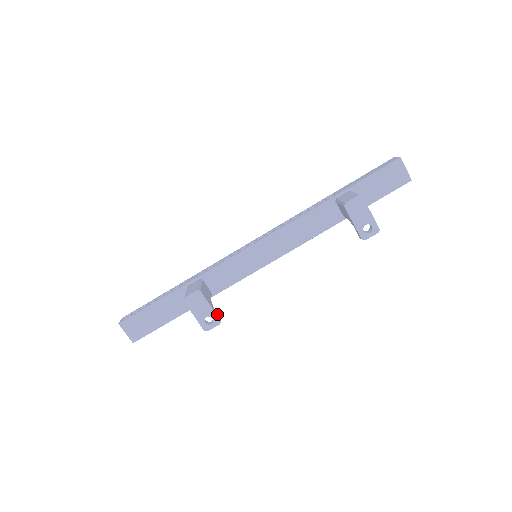
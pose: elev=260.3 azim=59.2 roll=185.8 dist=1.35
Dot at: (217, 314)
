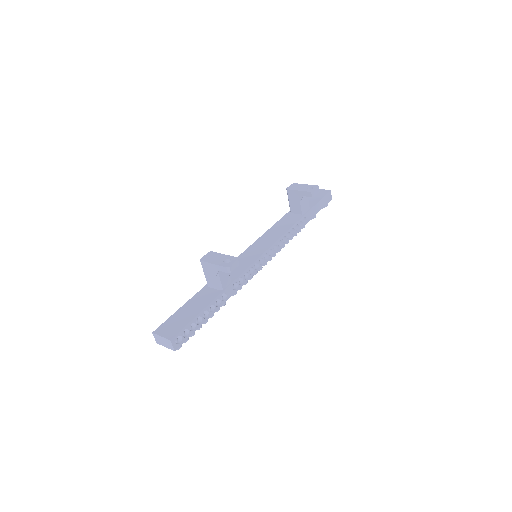
Dot at: occluded
